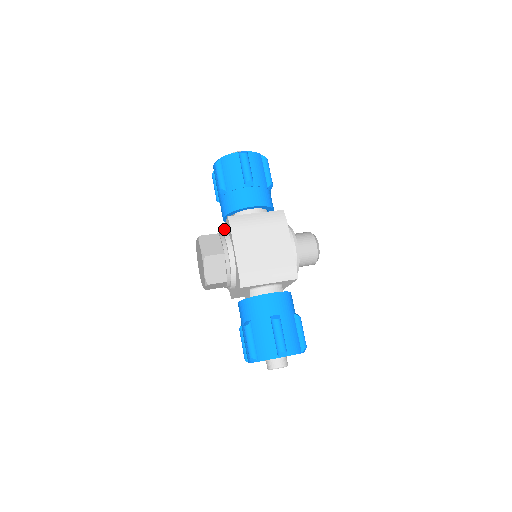
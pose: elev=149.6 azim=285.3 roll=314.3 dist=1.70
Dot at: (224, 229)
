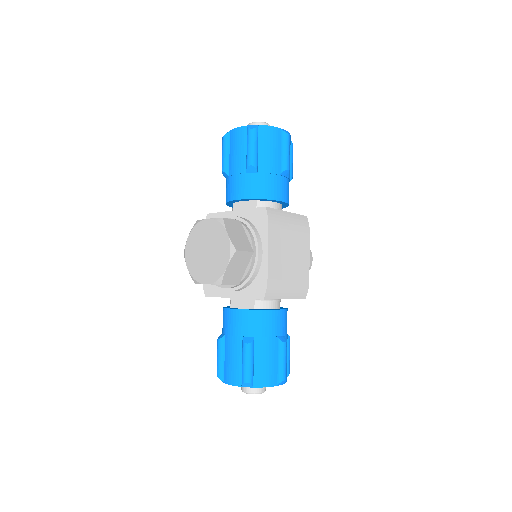
Dot at: (237, 214)
